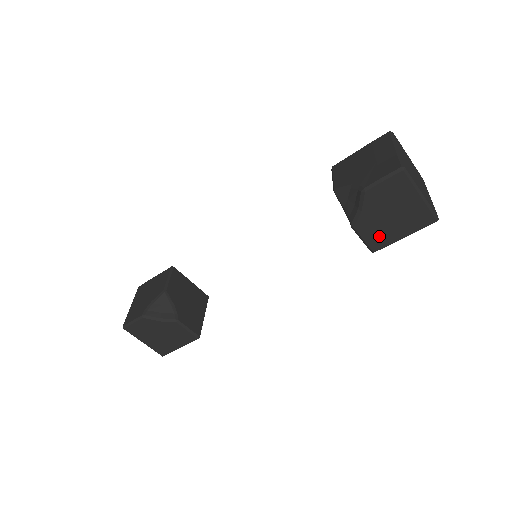
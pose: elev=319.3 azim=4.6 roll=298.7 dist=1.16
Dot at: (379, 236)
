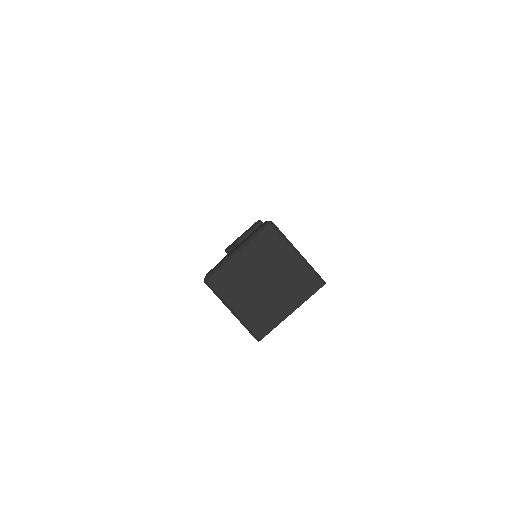
Dot at: occluded
